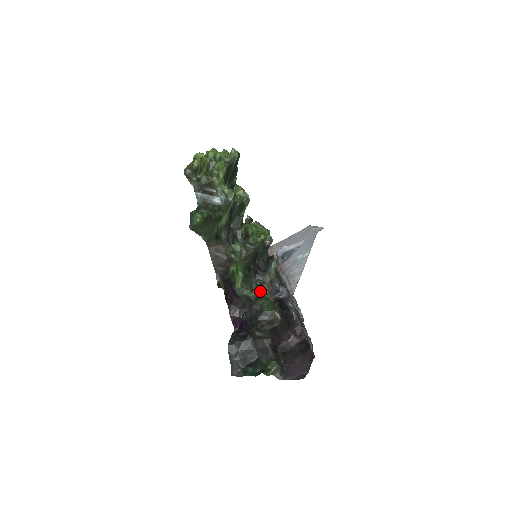
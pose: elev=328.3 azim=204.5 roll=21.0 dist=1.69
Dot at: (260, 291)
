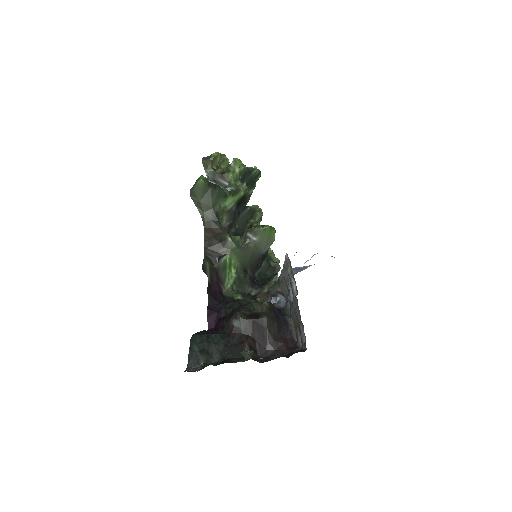
Dot at: occluded
